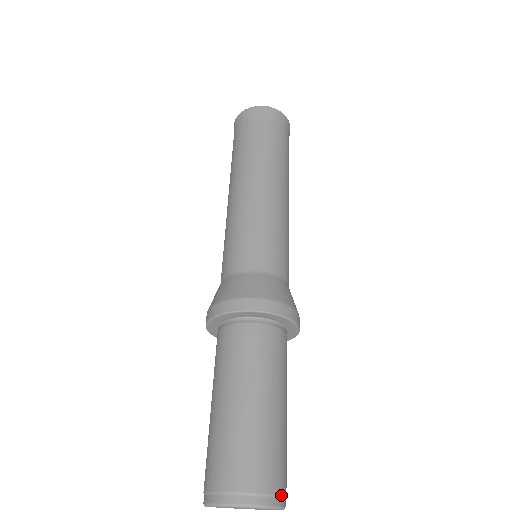
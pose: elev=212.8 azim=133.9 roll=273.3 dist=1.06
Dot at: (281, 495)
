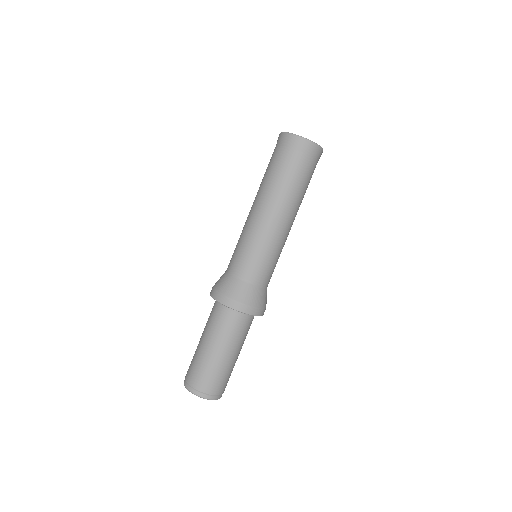
Dot at: occluded
